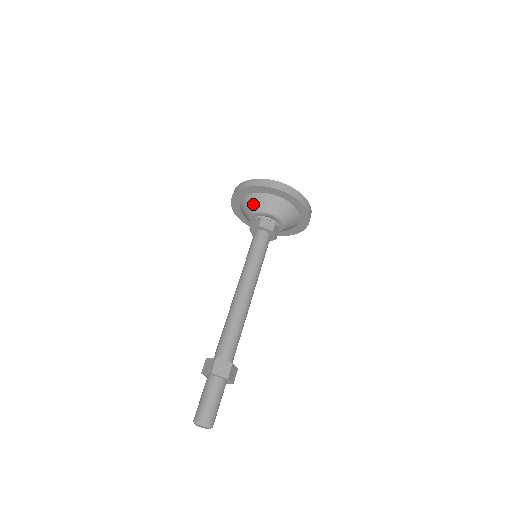
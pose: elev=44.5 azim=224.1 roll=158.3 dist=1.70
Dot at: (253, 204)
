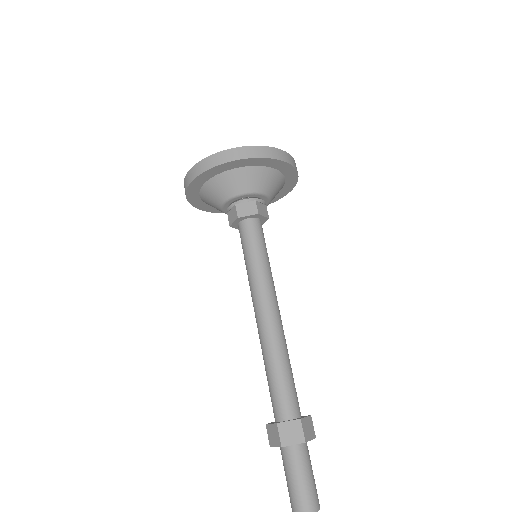
Dot at: (246, 181)
